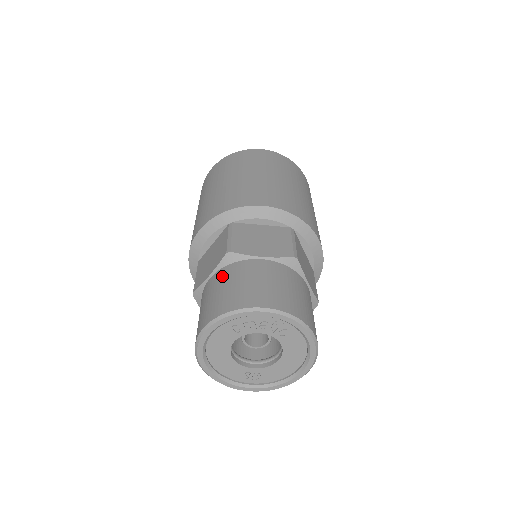
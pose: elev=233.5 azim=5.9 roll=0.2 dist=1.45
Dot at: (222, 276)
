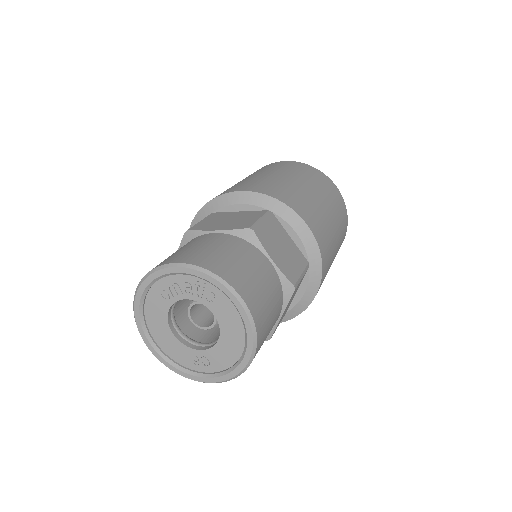
Dot at: occluded
